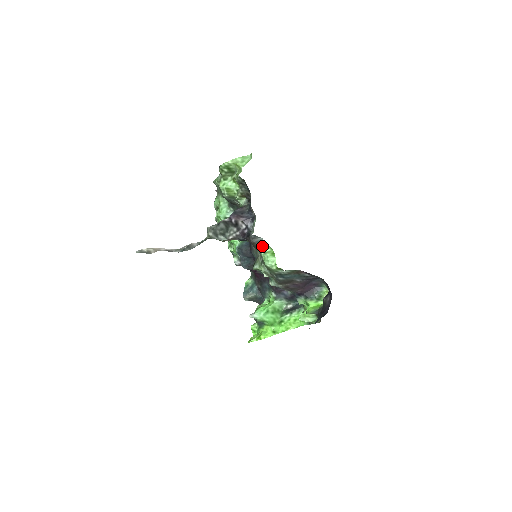
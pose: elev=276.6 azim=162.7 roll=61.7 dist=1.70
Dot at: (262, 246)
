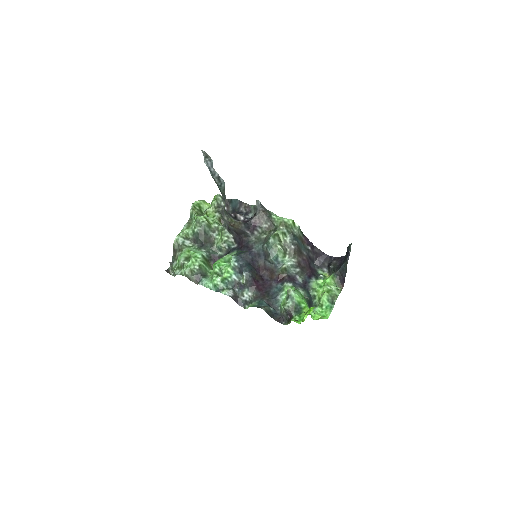
Dot at: (271, 214)
